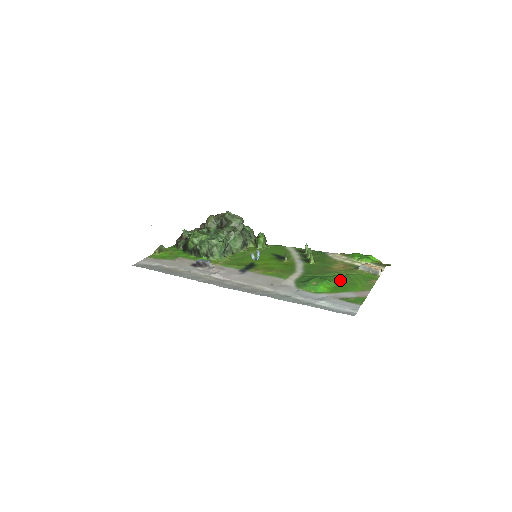
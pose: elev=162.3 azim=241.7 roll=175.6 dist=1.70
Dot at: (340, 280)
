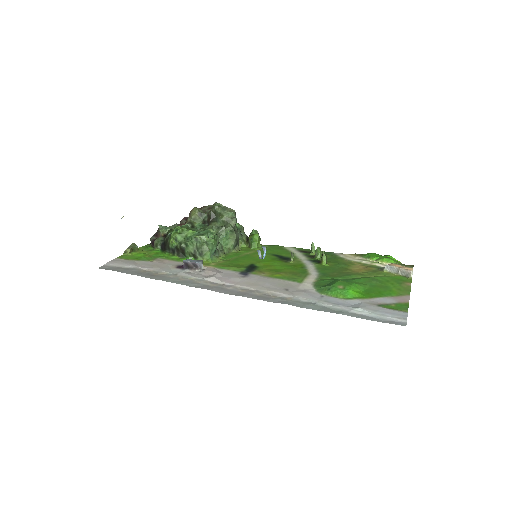
Dot at: (368, 283)
